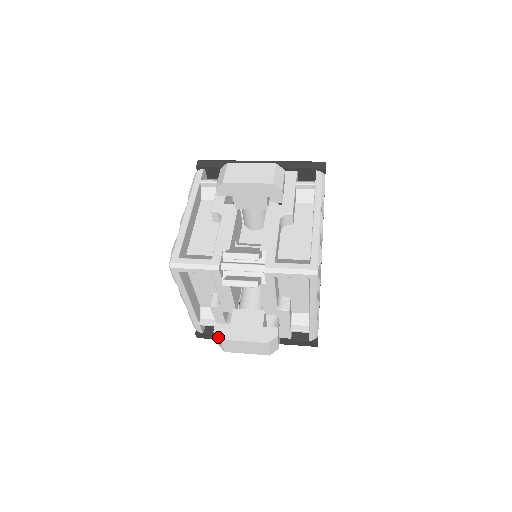
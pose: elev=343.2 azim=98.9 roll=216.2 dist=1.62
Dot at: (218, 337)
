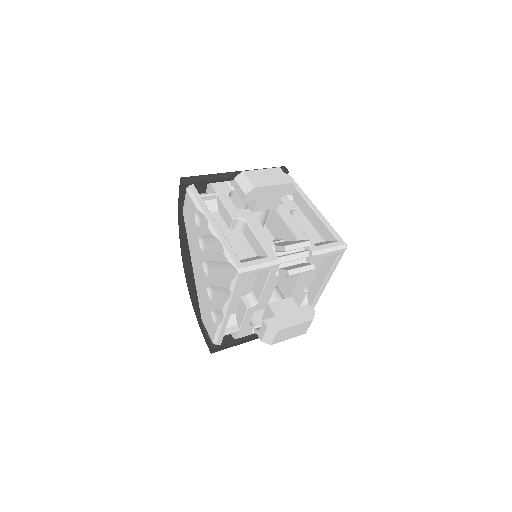
Dot at: (275, 330)
